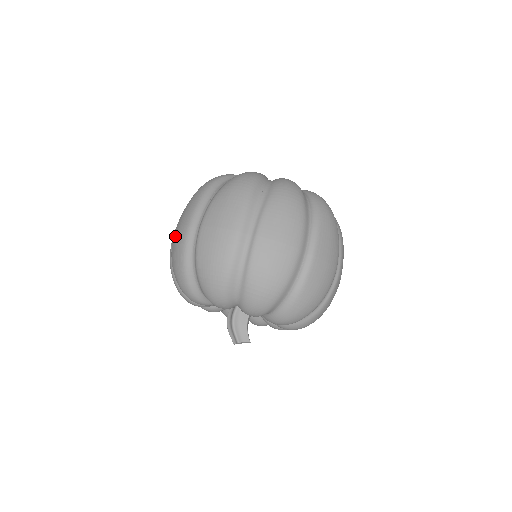
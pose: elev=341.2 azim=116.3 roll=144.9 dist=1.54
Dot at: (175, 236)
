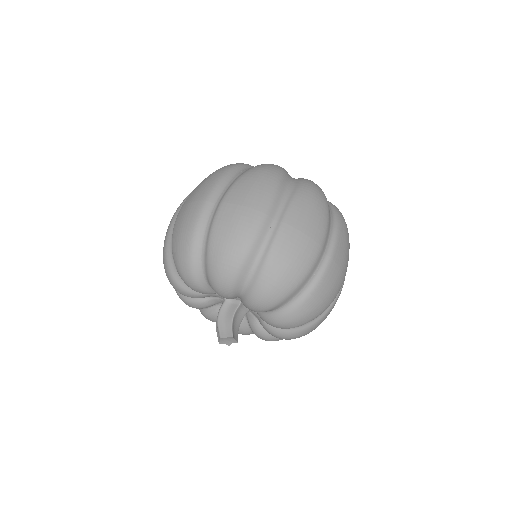
Dot at: occluded
